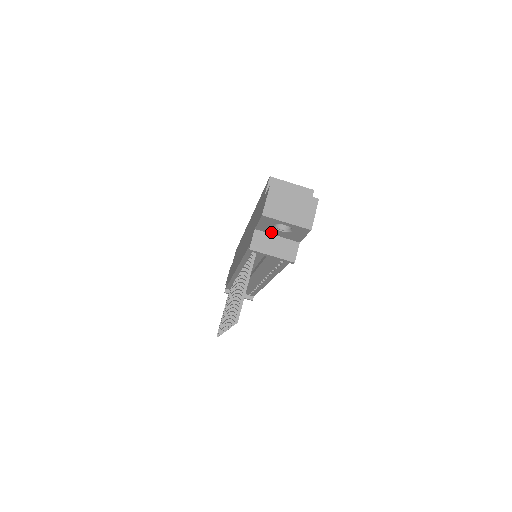
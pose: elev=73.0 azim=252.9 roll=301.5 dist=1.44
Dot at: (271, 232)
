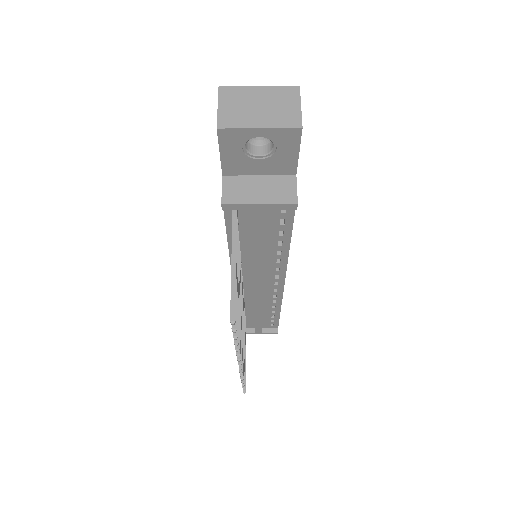
Dot at: (247, 171)
